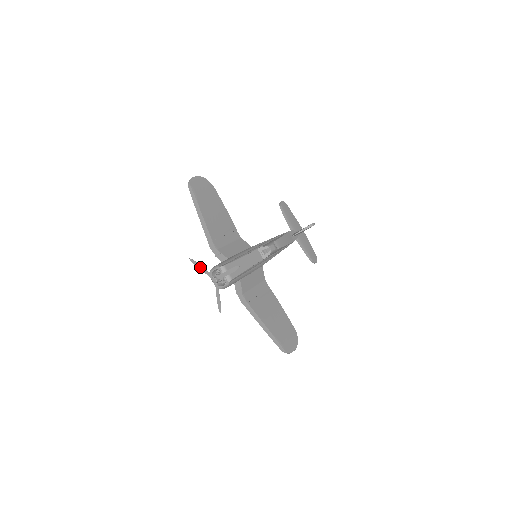
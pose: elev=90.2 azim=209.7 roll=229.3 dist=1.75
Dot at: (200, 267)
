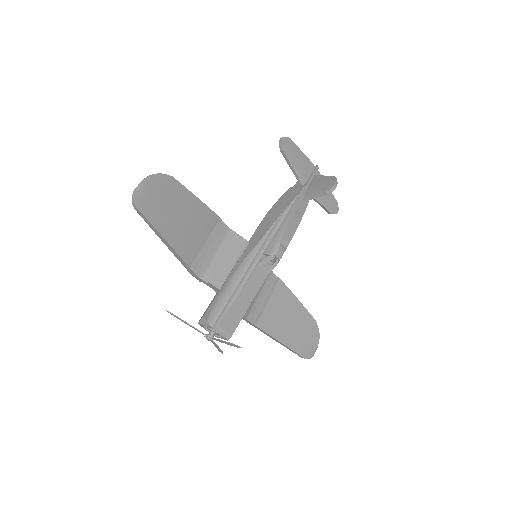
Dot at: (184, 322)
